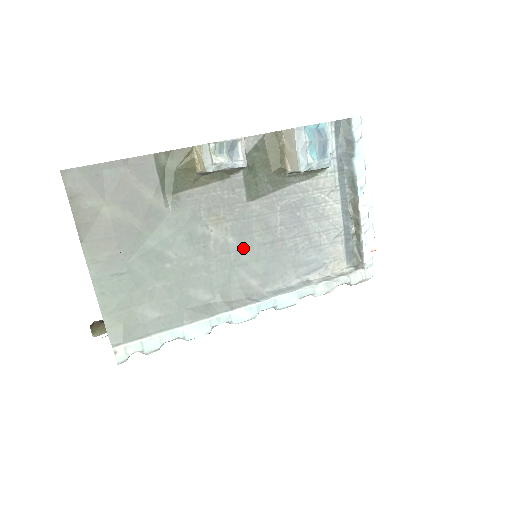
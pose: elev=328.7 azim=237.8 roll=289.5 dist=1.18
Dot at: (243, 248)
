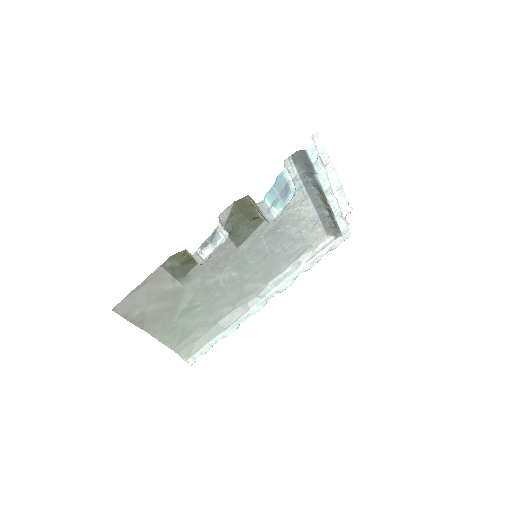
Dot at: (244, 273)
